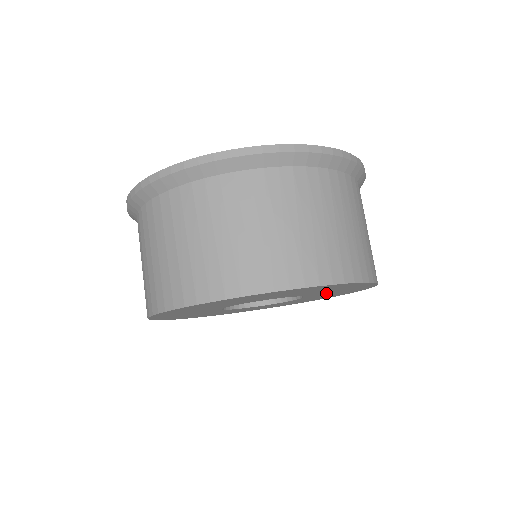
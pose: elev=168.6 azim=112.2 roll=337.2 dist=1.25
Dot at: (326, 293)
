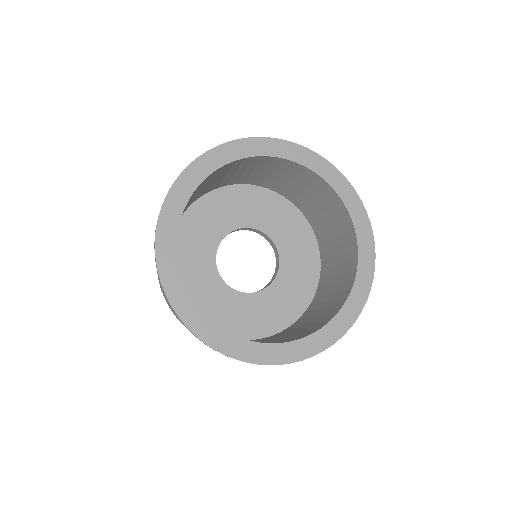
Dot at: occluded
